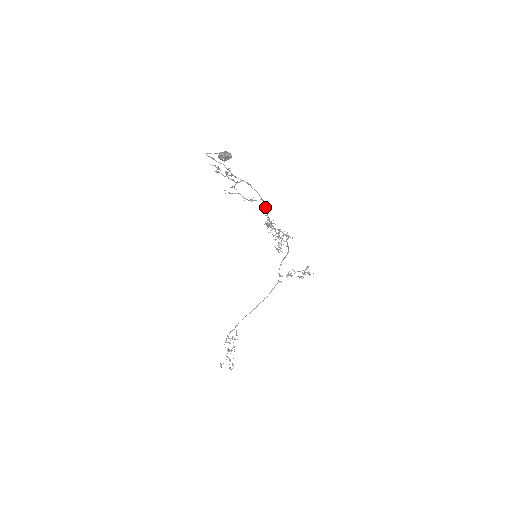
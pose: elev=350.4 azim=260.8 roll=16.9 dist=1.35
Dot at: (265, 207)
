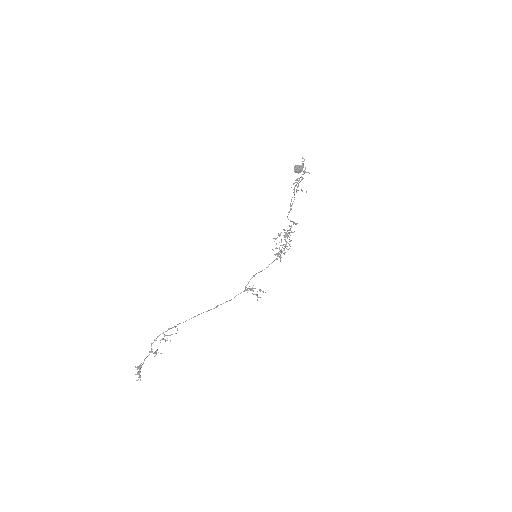
Dot at: (290, 220)
